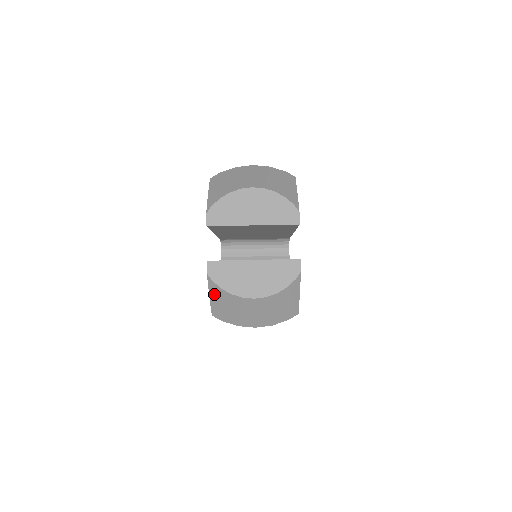
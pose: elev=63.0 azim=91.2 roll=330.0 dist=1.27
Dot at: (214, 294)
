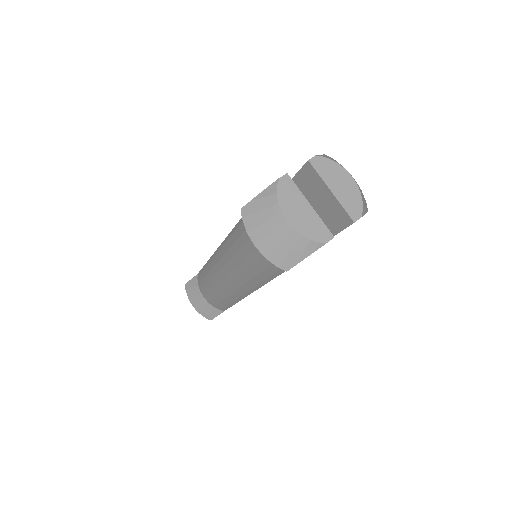
Dot at: (265, 194)
